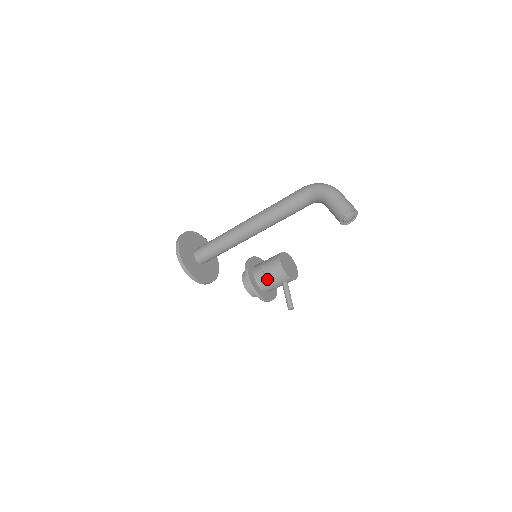
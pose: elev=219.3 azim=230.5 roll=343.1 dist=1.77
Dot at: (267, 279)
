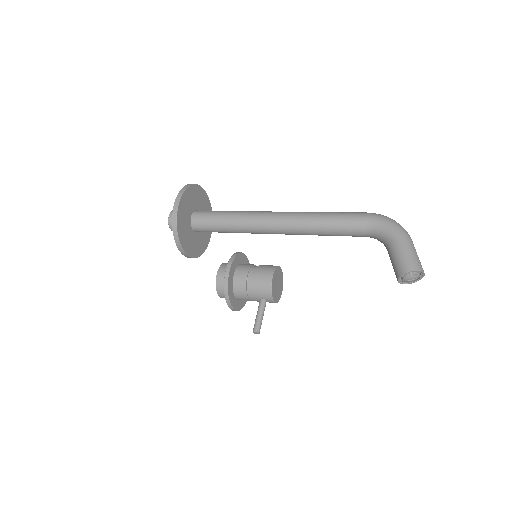
Dot at: (247, 286)
